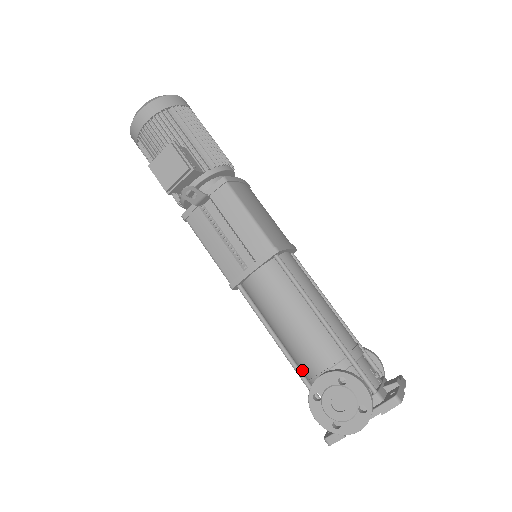
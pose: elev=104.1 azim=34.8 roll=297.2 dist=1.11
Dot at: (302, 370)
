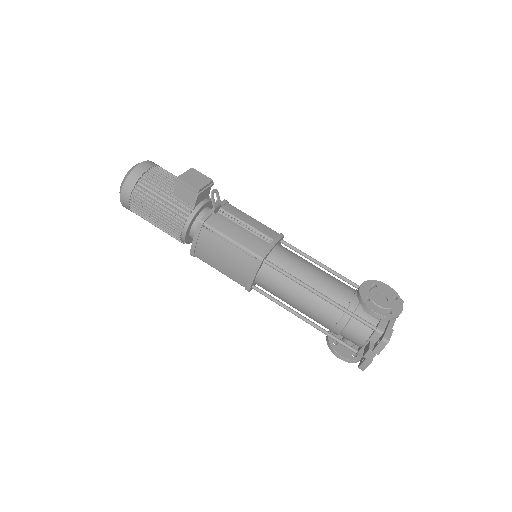
Dot at: (335, 308)
